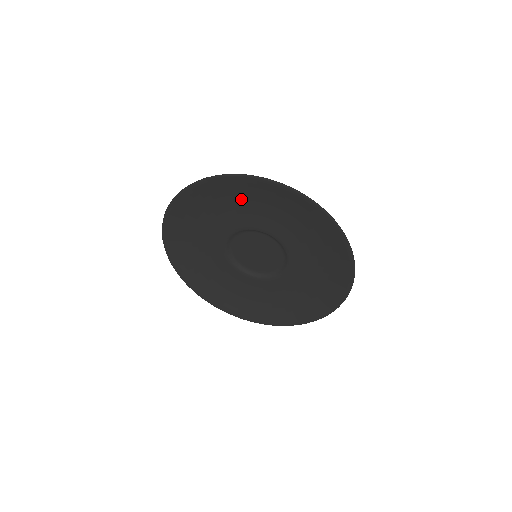
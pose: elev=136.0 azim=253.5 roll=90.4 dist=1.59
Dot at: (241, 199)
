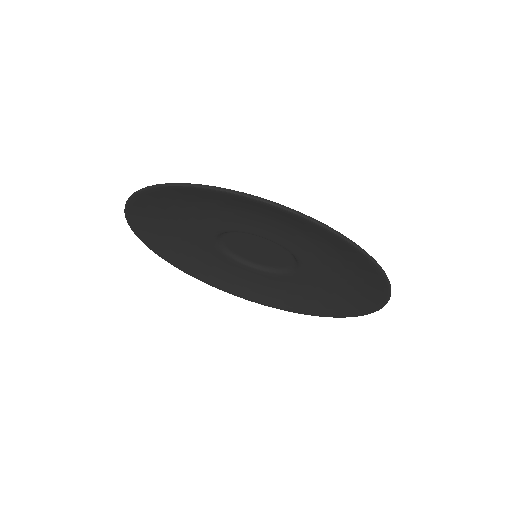
Dot at: (207, 205)
